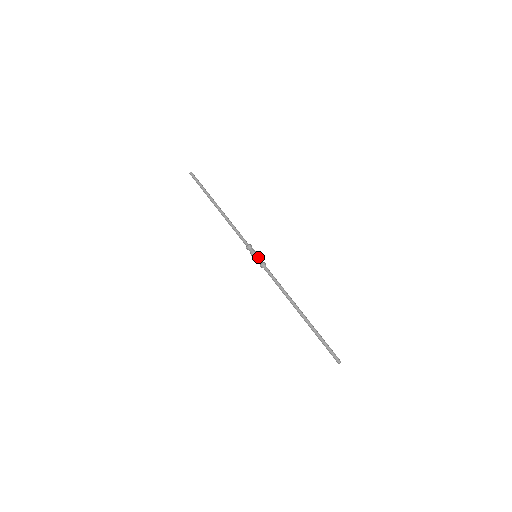
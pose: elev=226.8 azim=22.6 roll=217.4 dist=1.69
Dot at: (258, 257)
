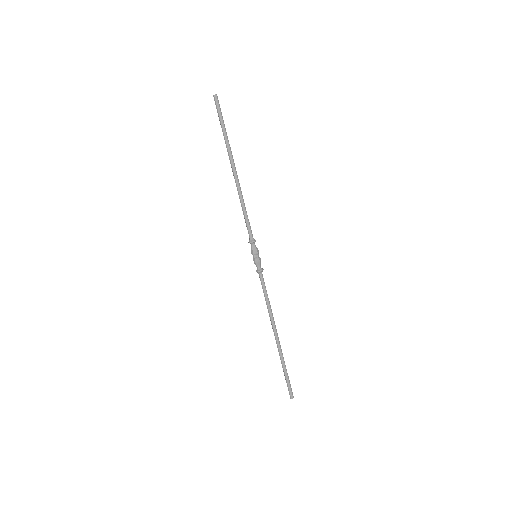
Dot at: (259, 260)
